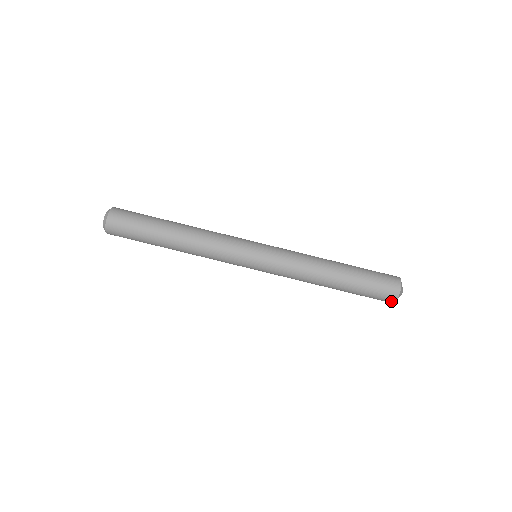
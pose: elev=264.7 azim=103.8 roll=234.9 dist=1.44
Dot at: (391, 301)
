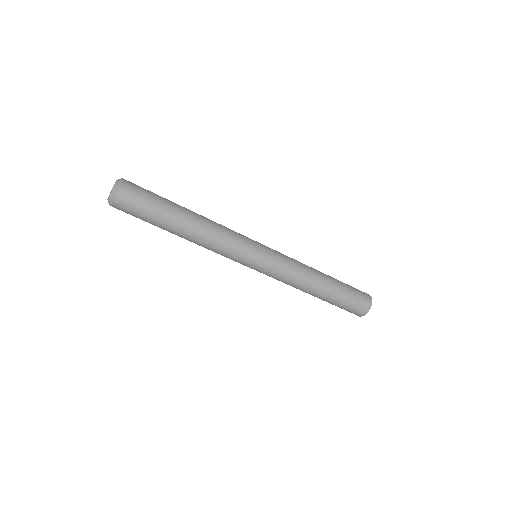
Dot at: occluded
